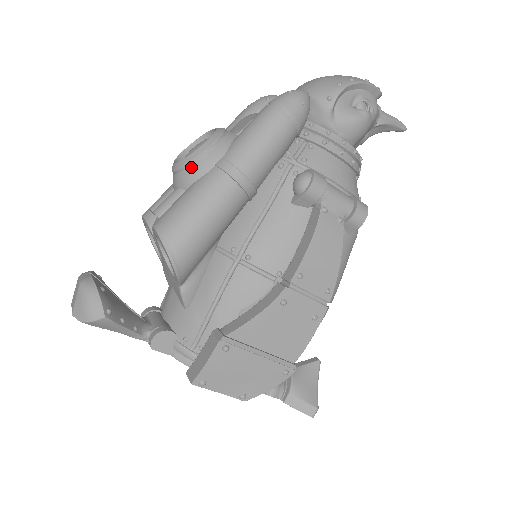
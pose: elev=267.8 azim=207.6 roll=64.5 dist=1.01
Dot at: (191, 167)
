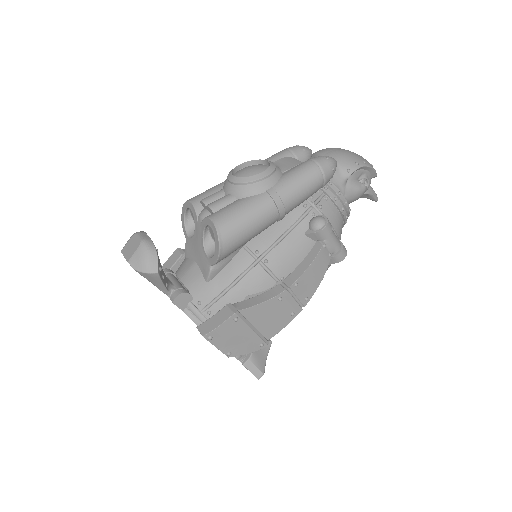
Dot at: (248, 185)
